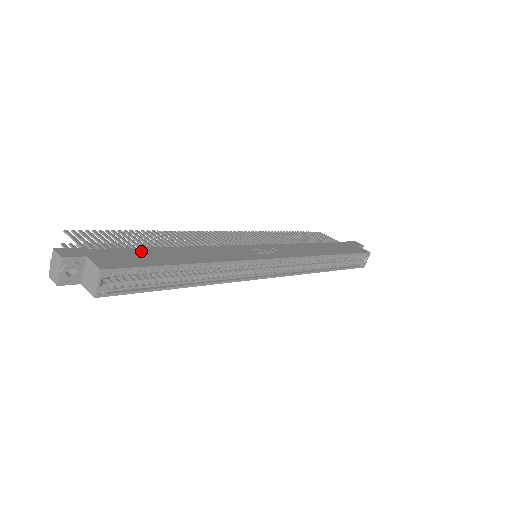
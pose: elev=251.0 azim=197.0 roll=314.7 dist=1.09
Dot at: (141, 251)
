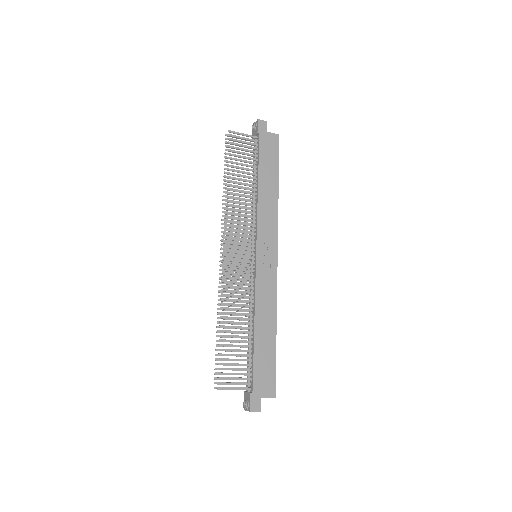
Dot at: (258, 360)
